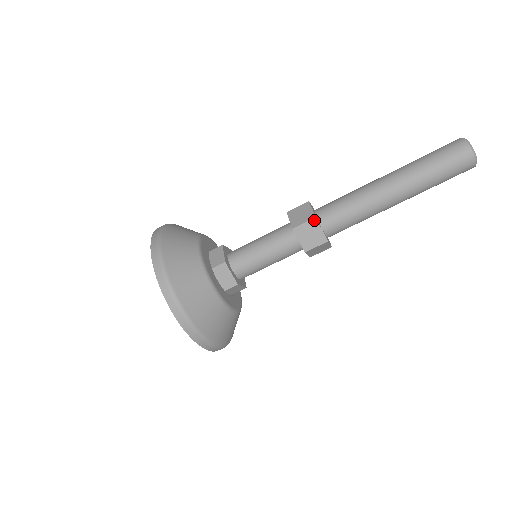
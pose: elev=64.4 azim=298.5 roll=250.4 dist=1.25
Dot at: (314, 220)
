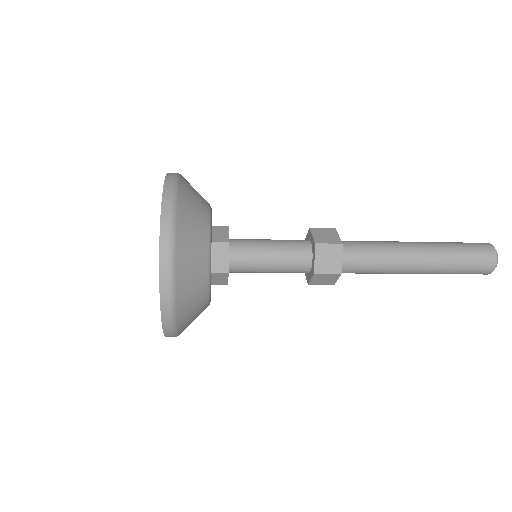
Dot at: (338, 274)
